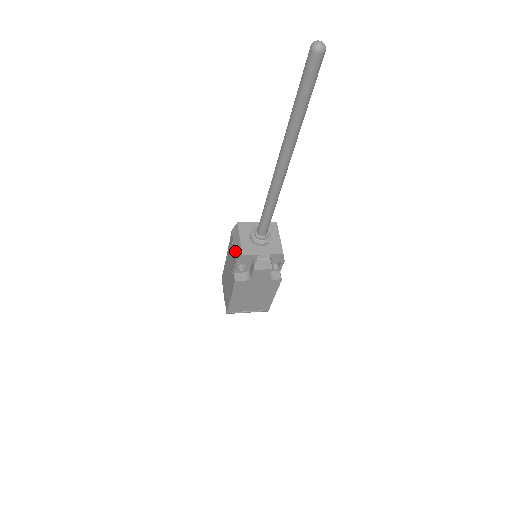
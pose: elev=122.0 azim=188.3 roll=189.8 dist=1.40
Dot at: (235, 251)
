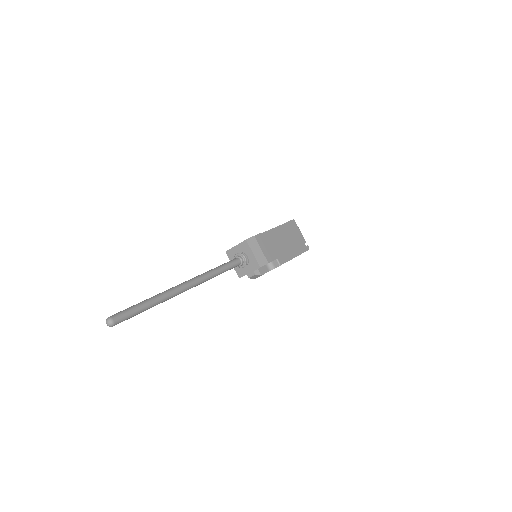
Dot at: occluded
